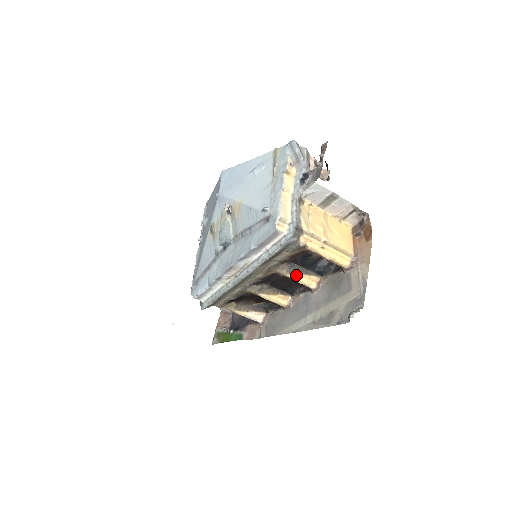
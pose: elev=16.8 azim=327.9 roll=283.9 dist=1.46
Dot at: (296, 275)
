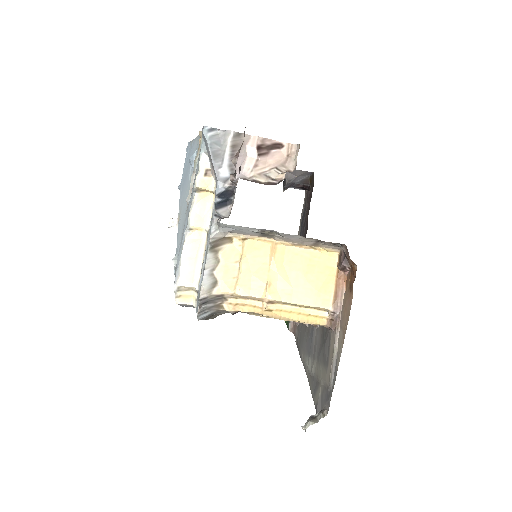
Dot at: occluded
